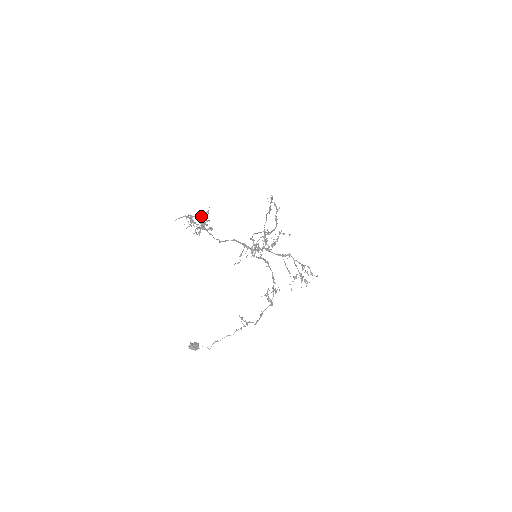
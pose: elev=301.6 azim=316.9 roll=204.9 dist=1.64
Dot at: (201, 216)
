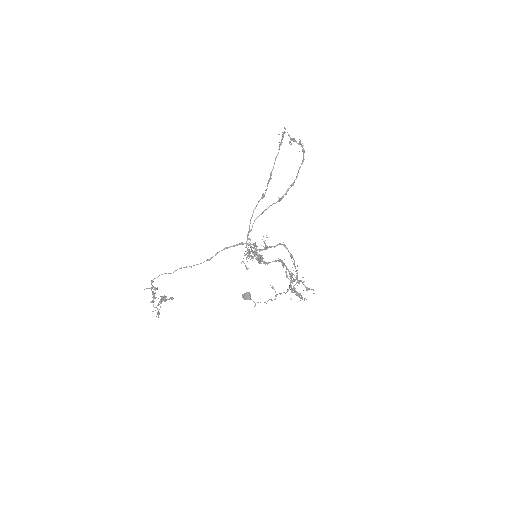
Dot at: occluded
